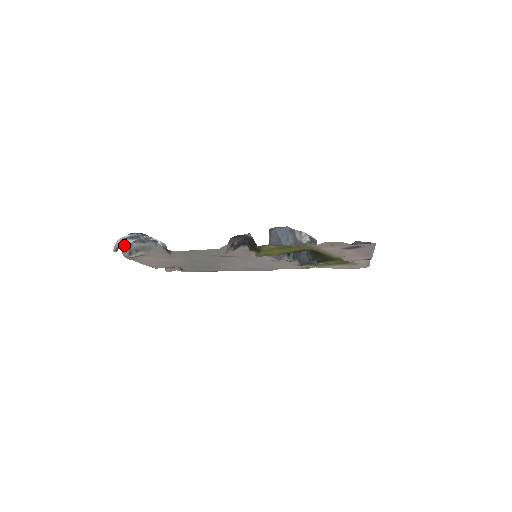
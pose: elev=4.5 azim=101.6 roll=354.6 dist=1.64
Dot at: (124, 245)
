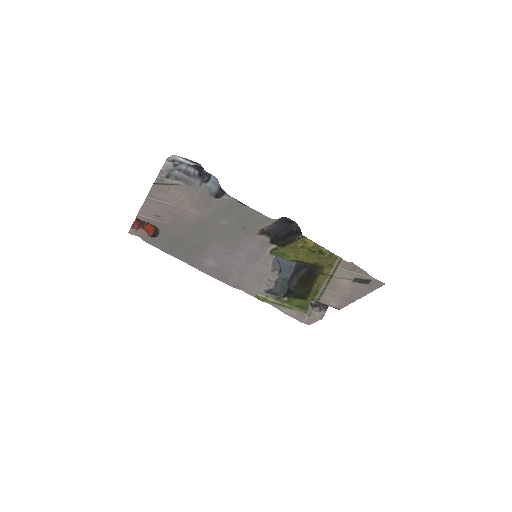
Dot at: (183, 162)
